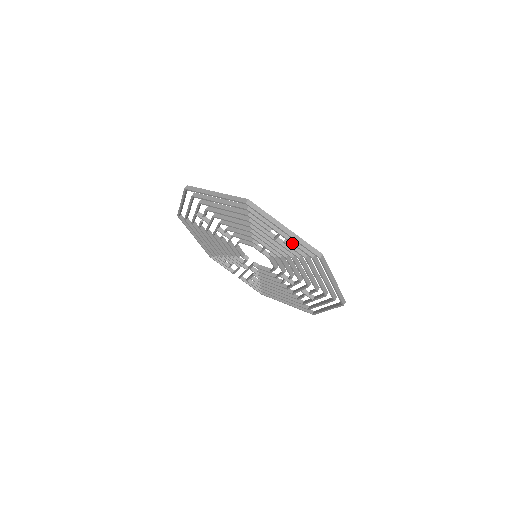
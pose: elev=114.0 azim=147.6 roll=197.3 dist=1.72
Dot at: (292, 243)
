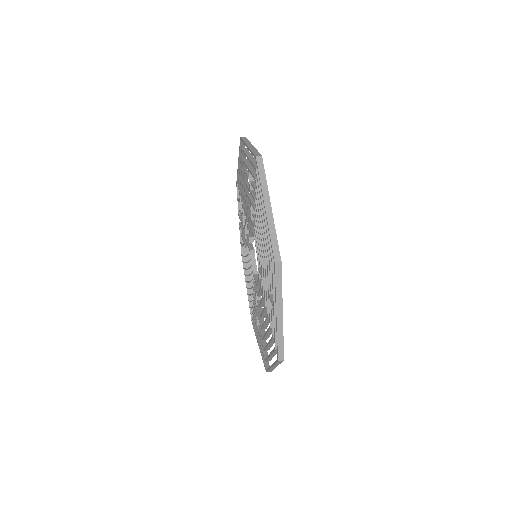
Dot at: (274, 323)
